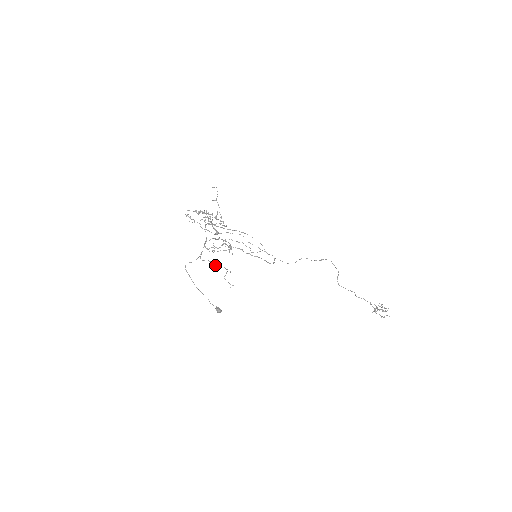
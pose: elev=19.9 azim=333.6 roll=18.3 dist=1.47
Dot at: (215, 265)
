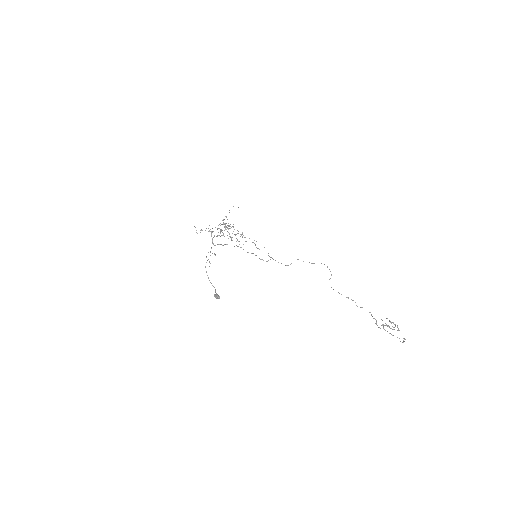
Dot at: occluded
